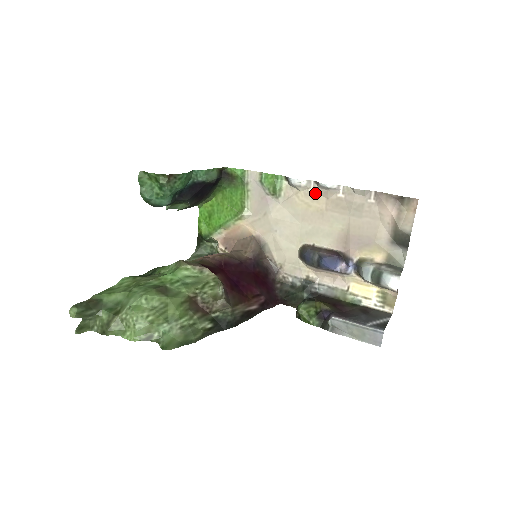
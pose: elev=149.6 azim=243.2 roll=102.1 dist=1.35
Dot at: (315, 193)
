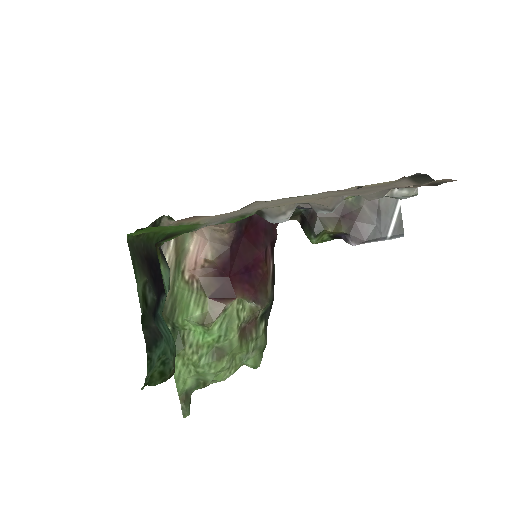
Dot at: occluded
